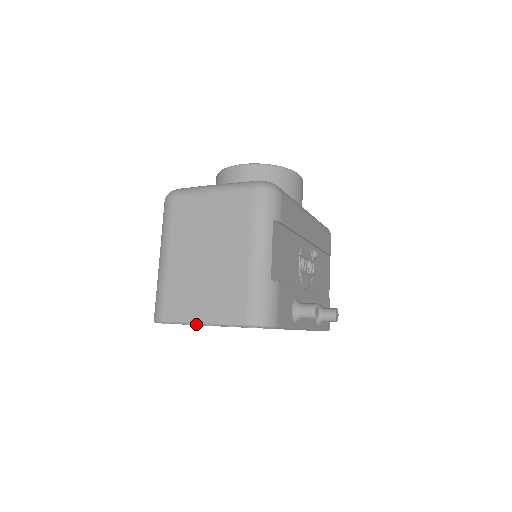
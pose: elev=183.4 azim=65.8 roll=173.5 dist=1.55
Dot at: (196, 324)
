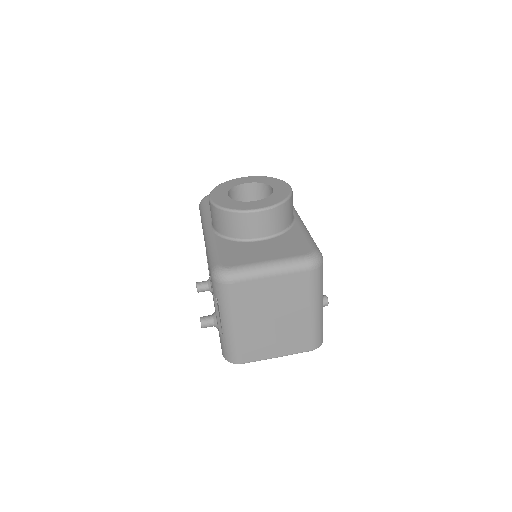
Dot at: (271, 358)
